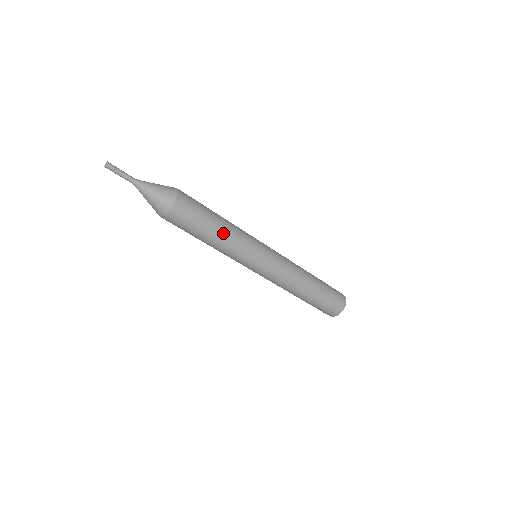
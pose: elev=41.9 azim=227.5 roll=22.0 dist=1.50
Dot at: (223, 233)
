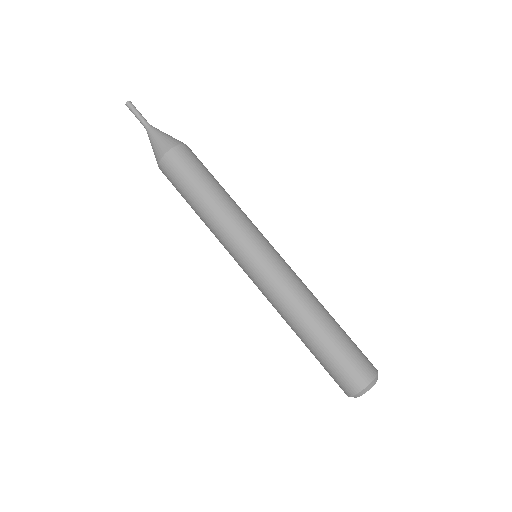
Dot at: (227, 195)
